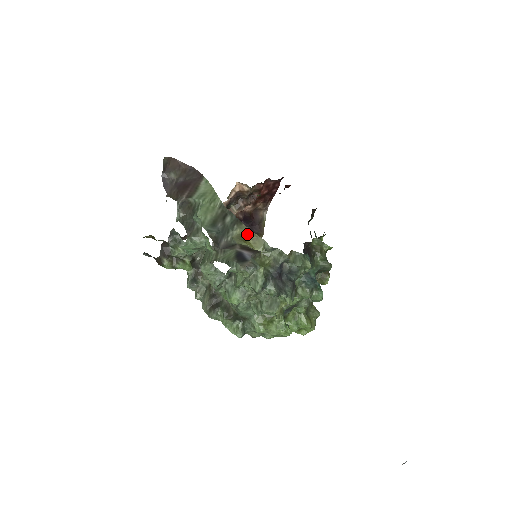
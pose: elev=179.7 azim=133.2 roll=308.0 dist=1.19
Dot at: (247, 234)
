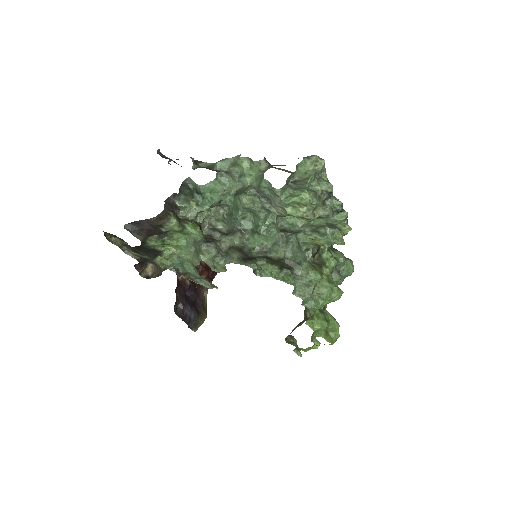
Dot at: (286, 171)
